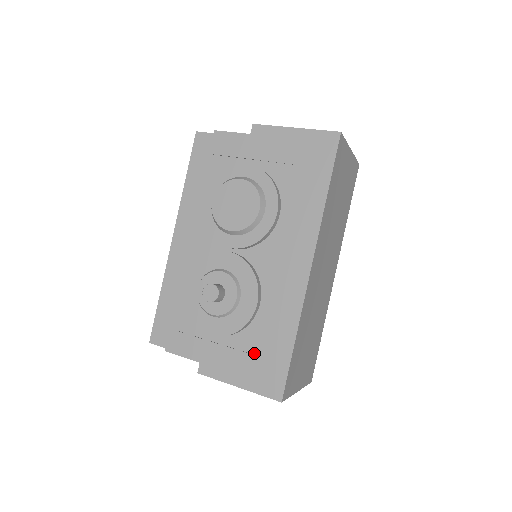
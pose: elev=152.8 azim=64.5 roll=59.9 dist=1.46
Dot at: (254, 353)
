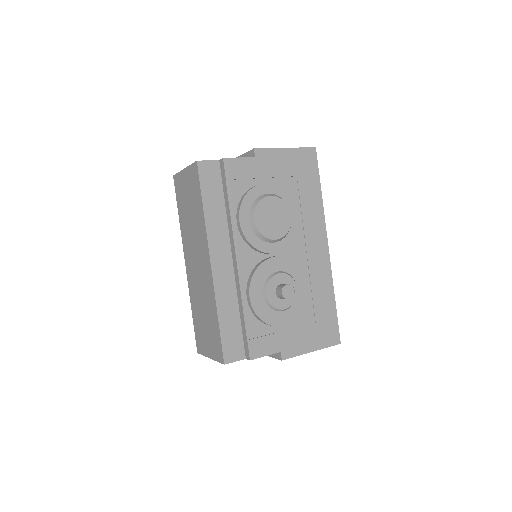
Dot at: (314, 322)
